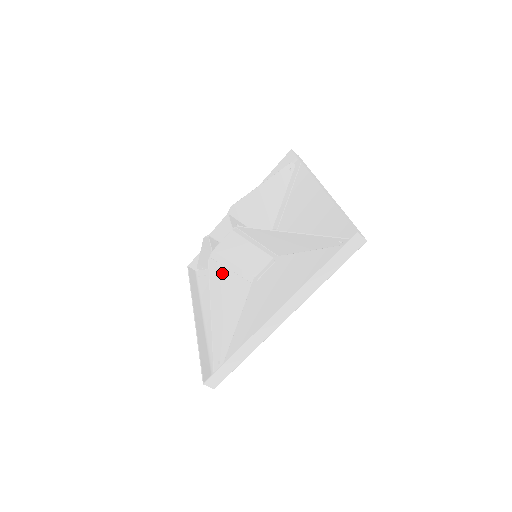
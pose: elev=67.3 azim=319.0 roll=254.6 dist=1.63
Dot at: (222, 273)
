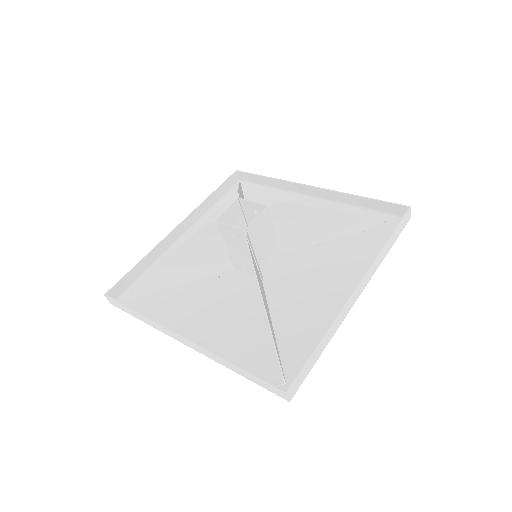
Dot at: (253, 259)
